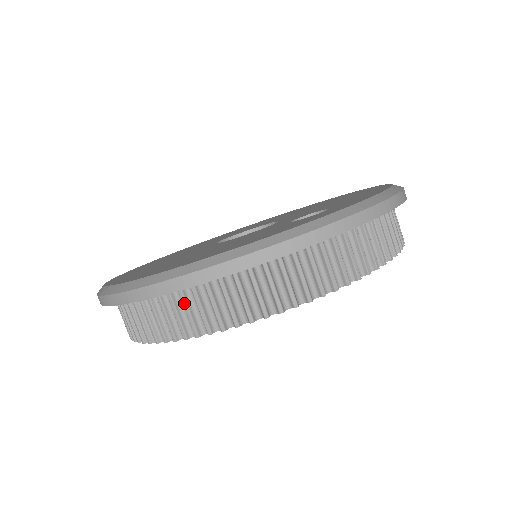
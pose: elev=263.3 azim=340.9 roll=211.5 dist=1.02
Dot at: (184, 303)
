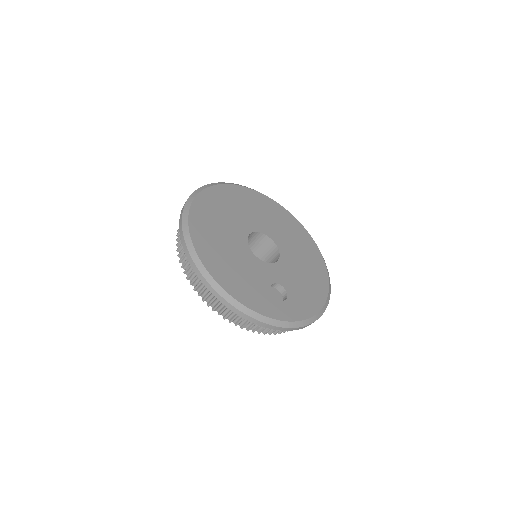
Dot at: occluded
